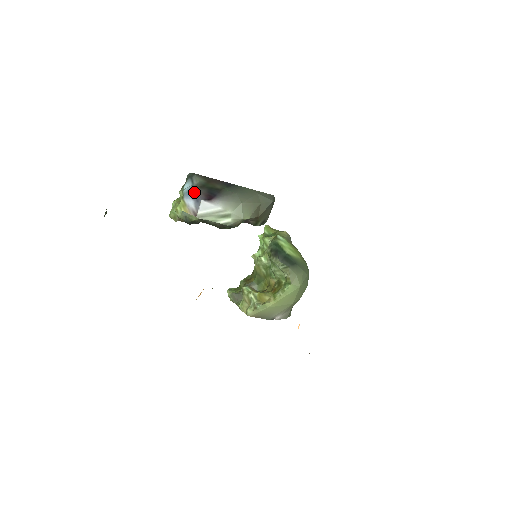
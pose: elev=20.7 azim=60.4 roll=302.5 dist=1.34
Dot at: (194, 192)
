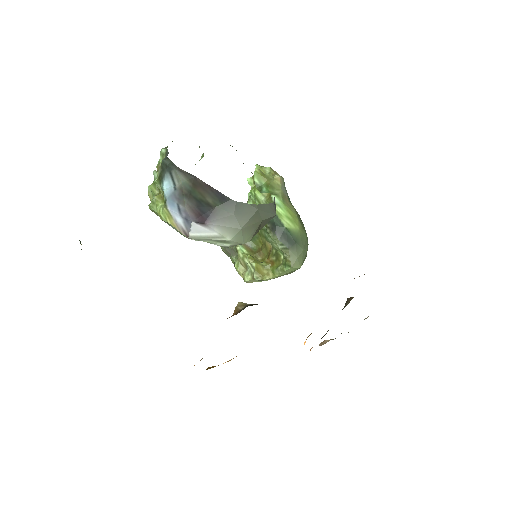
Dot at: (179, 203)
